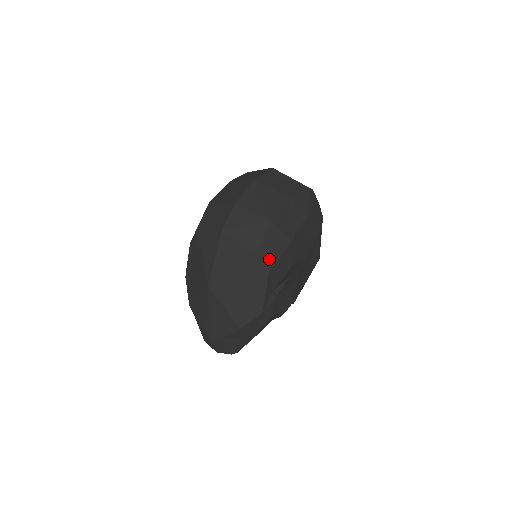
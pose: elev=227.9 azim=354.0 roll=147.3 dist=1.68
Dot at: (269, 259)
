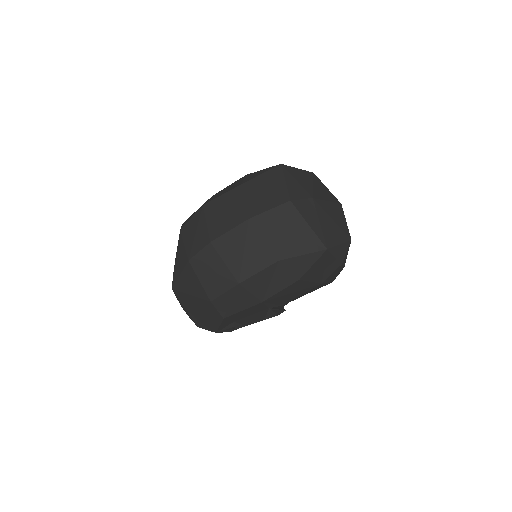
Dot at: (227, 310)
